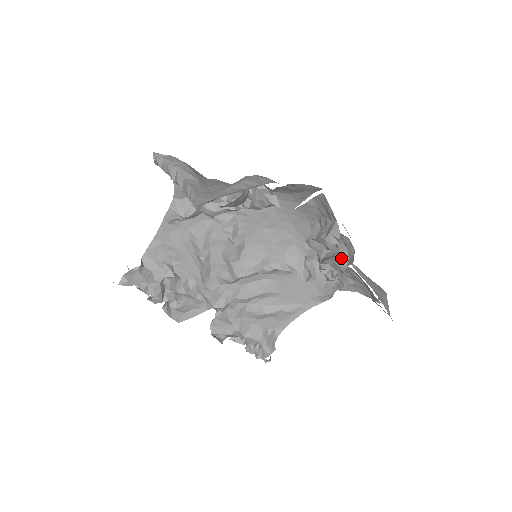
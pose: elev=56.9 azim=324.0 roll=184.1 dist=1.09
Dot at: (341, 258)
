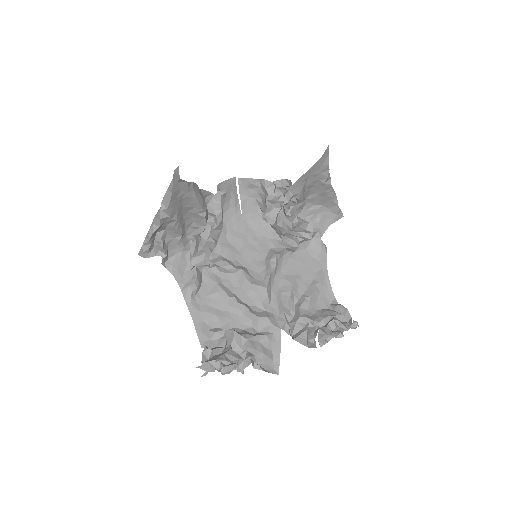
Dot at: occluded
